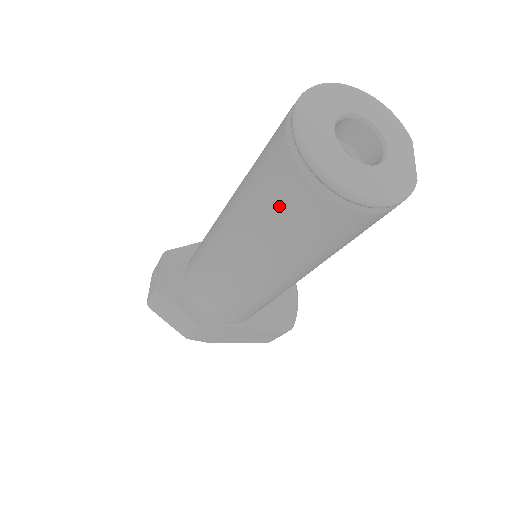
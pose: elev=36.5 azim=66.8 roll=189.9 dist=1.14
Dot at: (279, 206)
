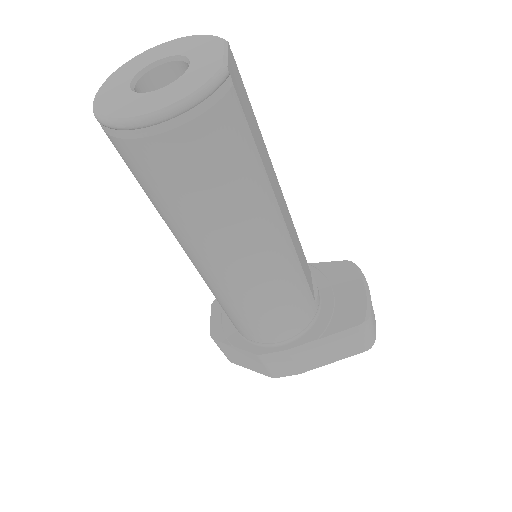
Dot at: (141, 181)
